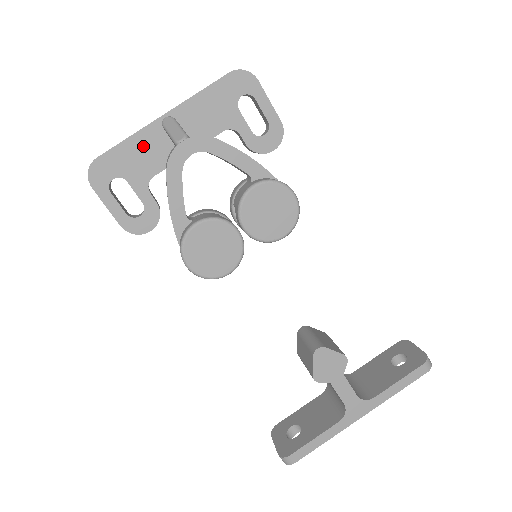
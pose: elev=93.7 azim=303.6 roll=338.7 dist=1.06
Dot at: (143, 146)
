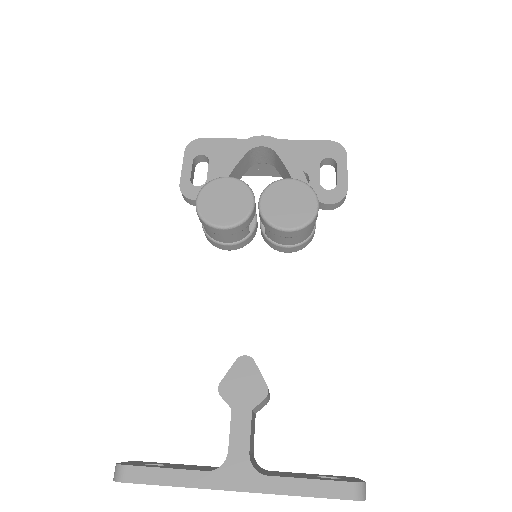
Dot at: occluded
